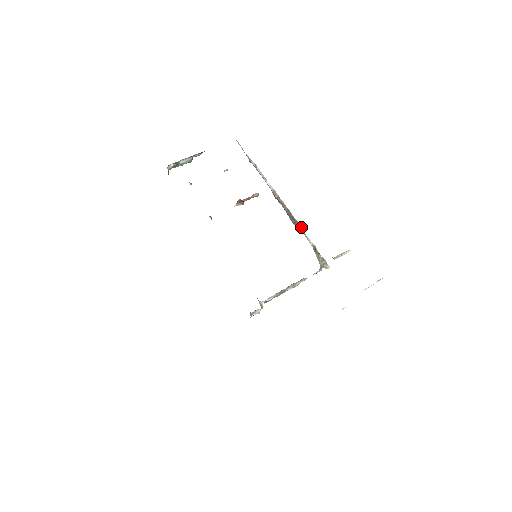
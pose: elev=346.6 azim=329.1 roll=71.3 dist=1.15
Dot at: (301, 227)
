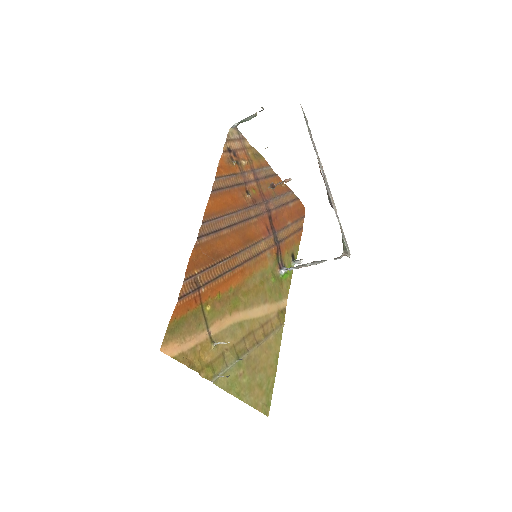
Dot at: occluded
